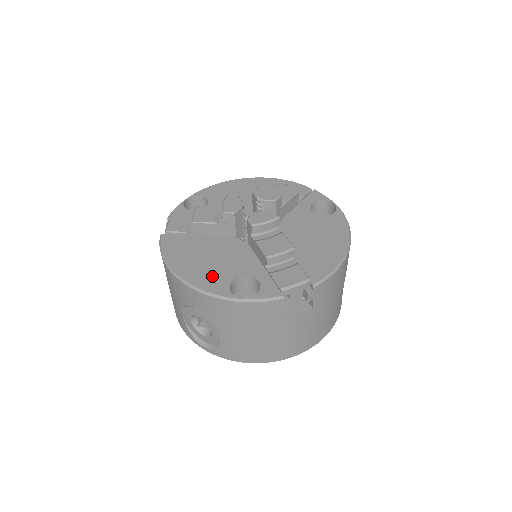
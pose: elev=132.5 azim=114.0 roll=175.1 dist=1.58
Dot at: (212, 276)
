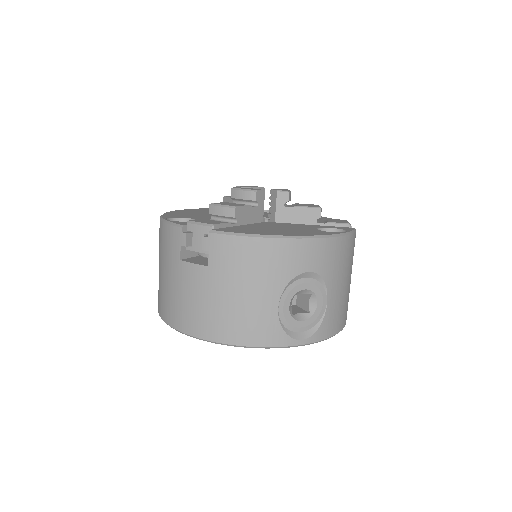
Dot at: (182, 215)
